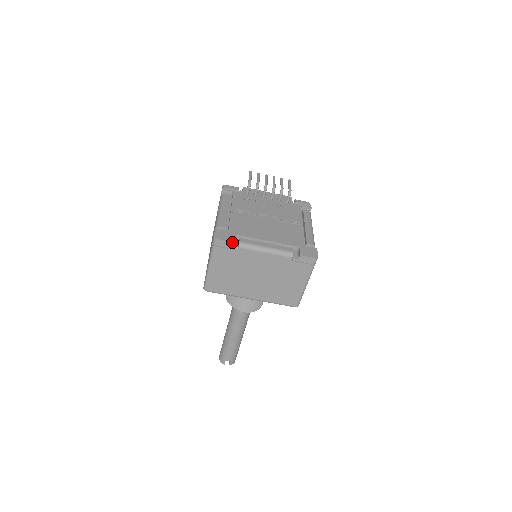
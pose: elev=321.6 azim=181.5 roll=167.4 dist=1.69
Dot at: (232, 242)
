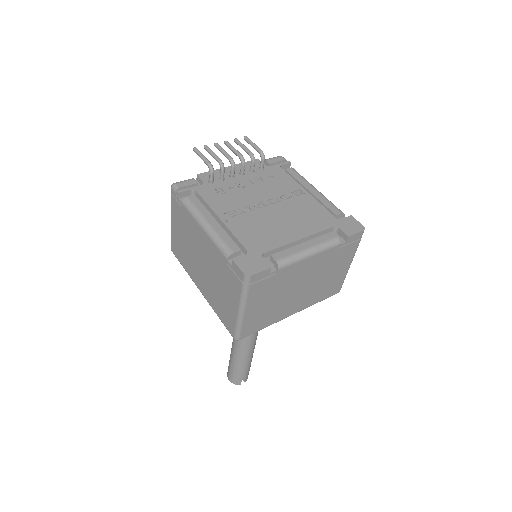
Dot at: (270, 268)
